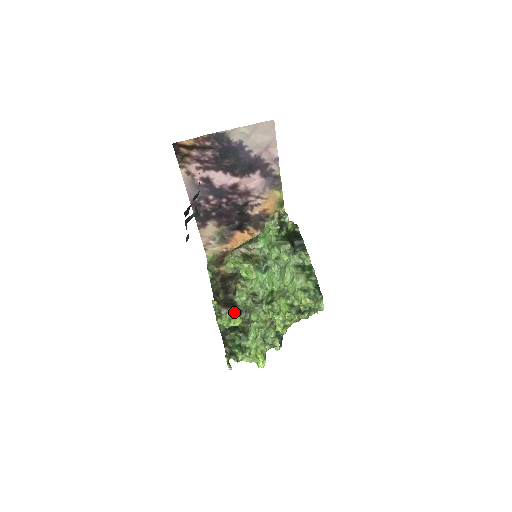
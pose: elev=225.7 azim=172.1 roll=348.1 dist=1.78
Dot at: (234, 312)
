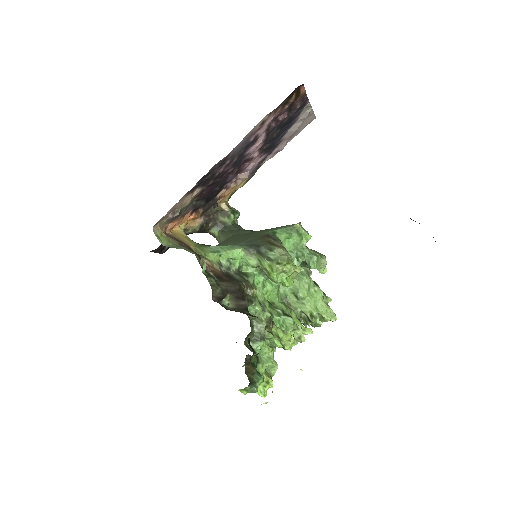
Dot at: occluded
